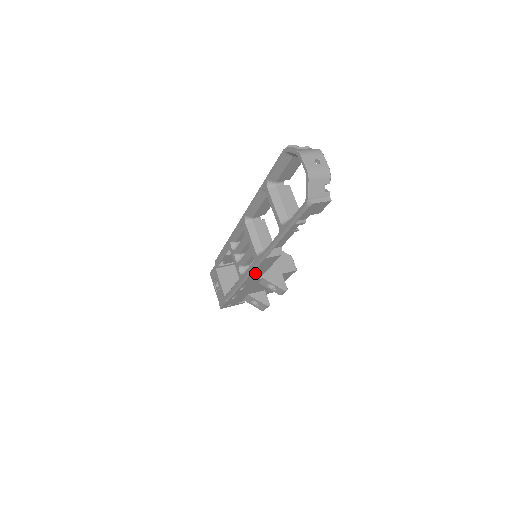
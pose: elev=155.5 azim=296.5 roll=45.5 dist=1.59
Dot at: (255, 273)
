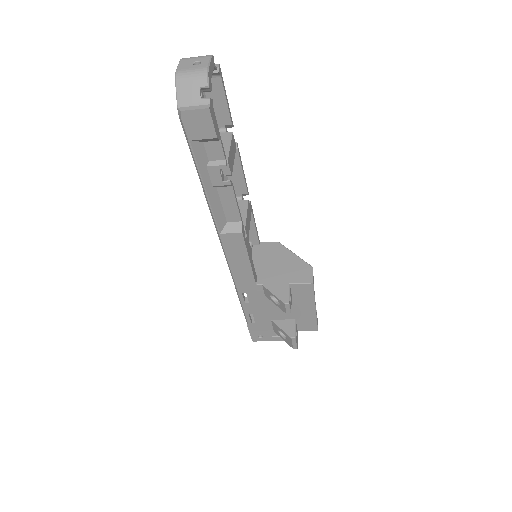
Dot at: (236, 268)
